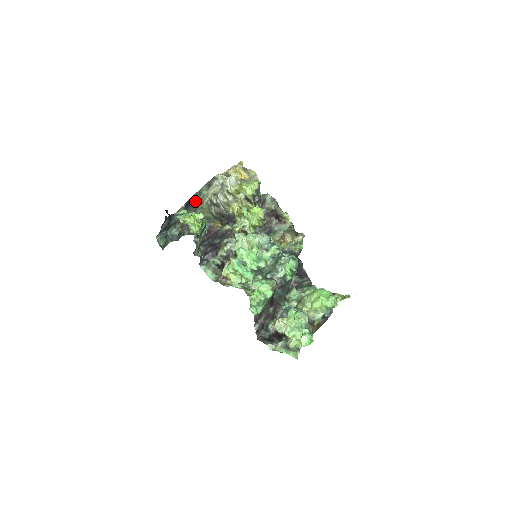
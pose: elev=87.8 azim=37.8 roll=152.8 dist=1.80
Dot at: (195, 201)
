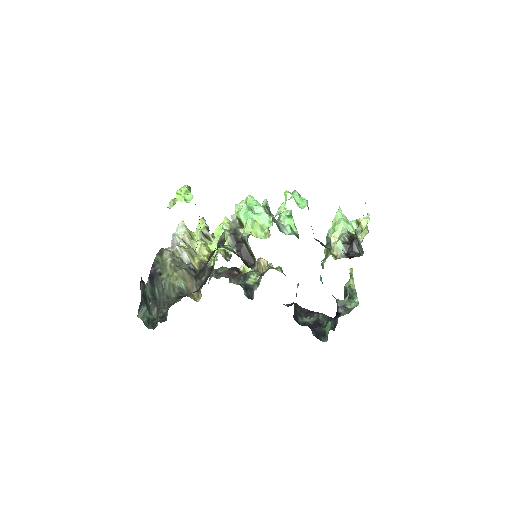
Dot at: (157, 271)
